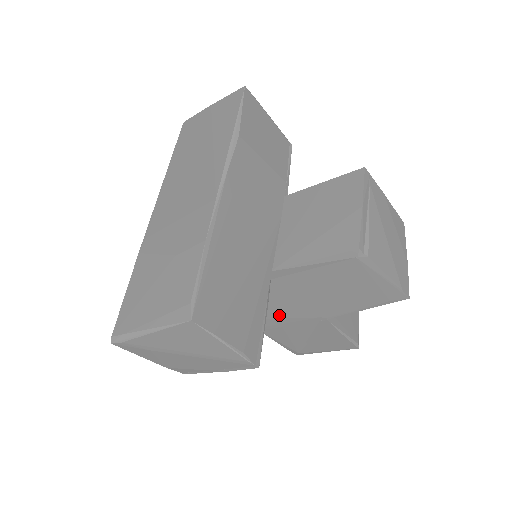
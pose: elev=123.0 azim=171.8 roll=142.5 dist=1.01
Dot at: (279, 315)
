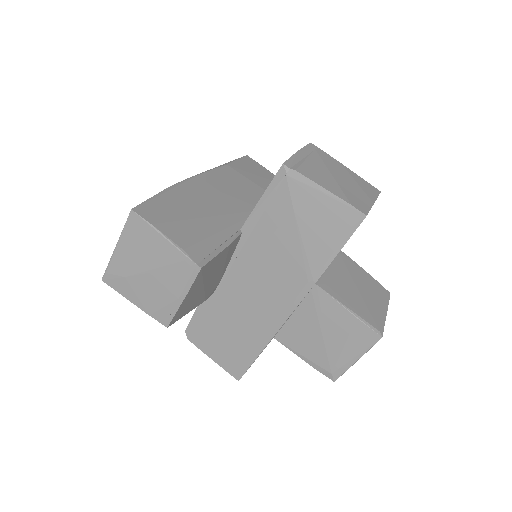
Dot at: (276, 297)
